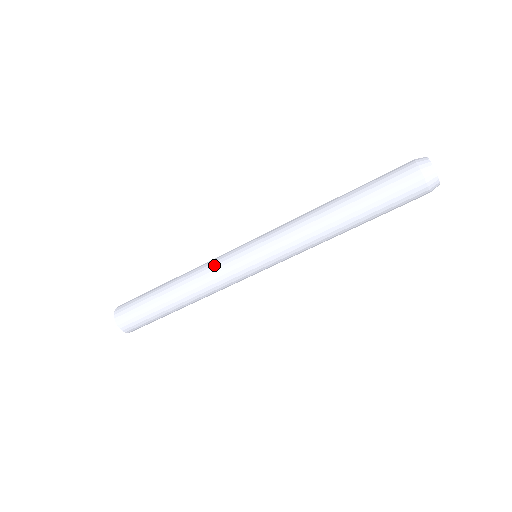
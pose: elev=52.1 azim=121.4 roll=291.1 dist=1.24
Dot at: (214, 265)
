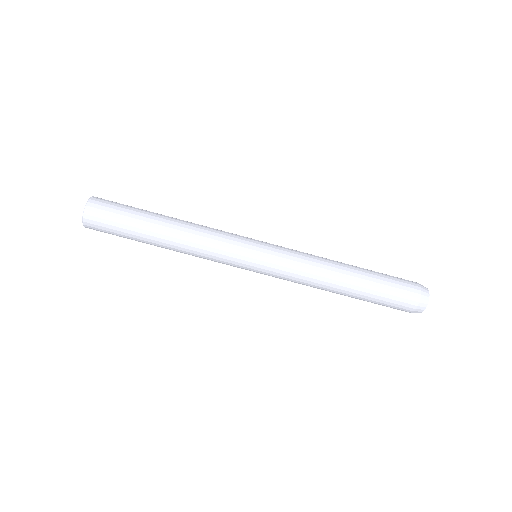
Dot at: (221, 233)
